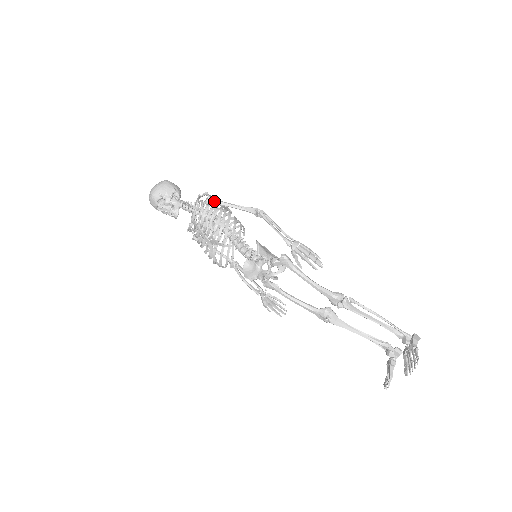
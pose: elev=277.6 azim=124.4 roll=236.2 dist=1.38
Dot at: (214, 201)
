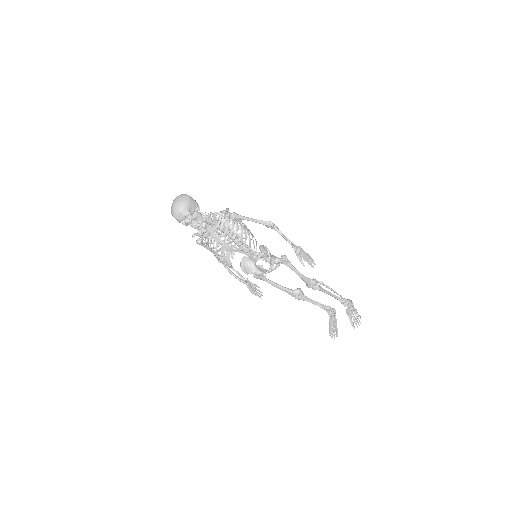
Dot at: (238, 216)
